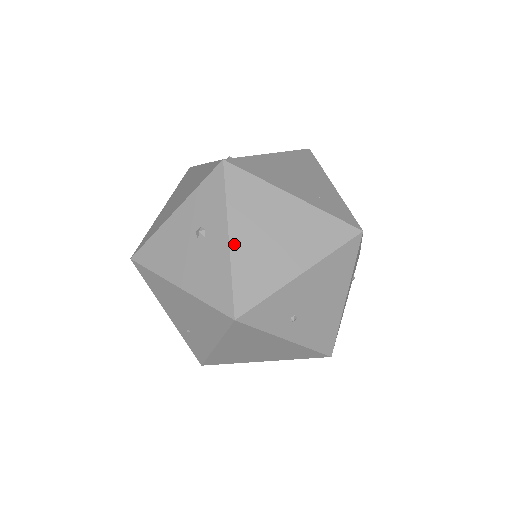
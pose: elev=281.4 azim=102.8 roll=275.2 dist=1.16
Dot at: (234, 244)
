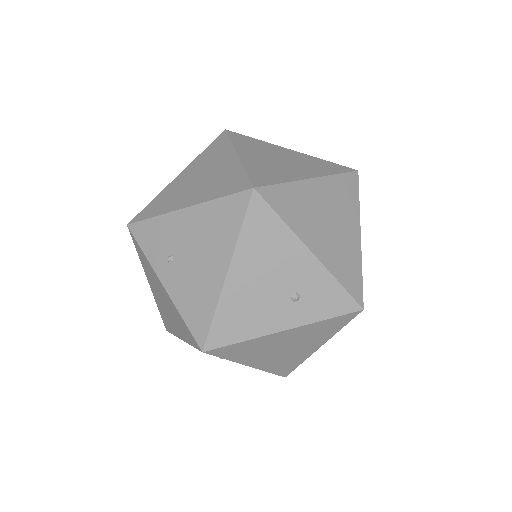
Dot at: (176, 179)
